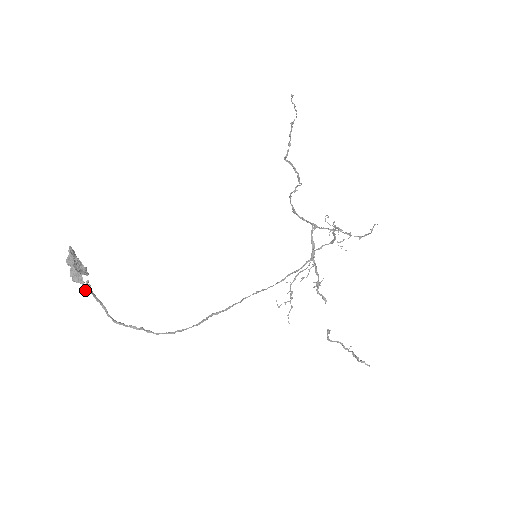
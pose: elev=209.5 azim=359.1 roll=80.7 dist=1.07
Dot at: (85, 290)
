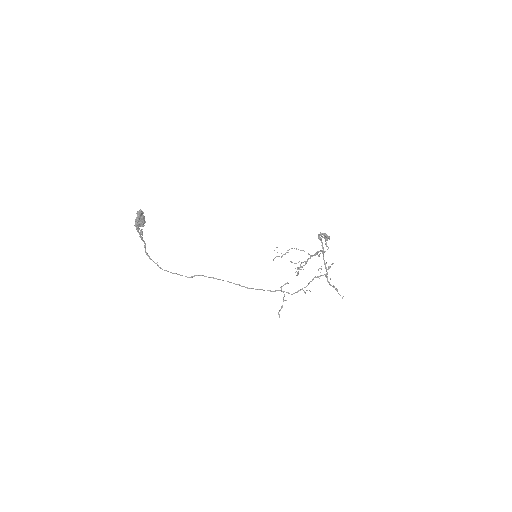
Dot at: (140, 231)
